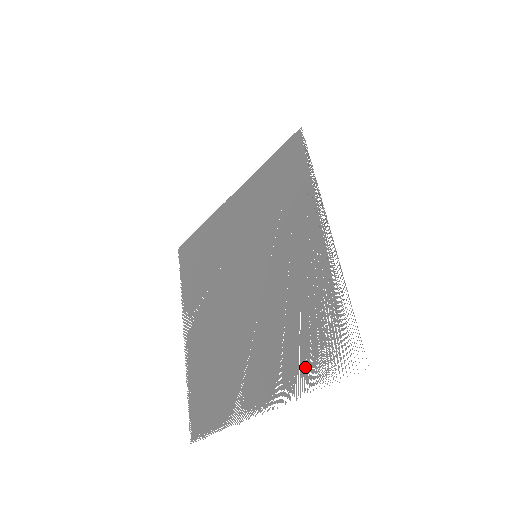
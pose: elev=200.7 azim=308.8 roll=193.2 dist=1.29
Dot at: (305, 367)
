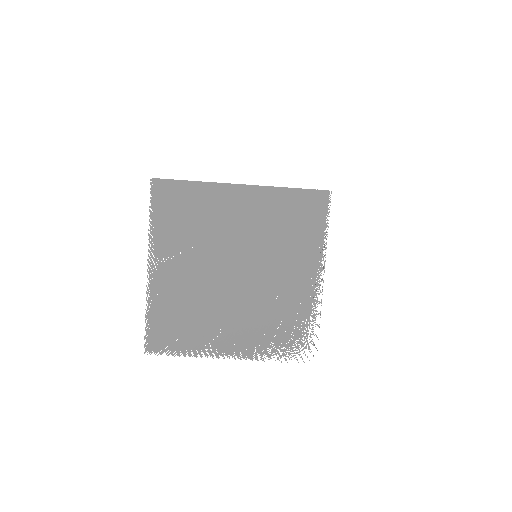
Dot at: (275, 347)
